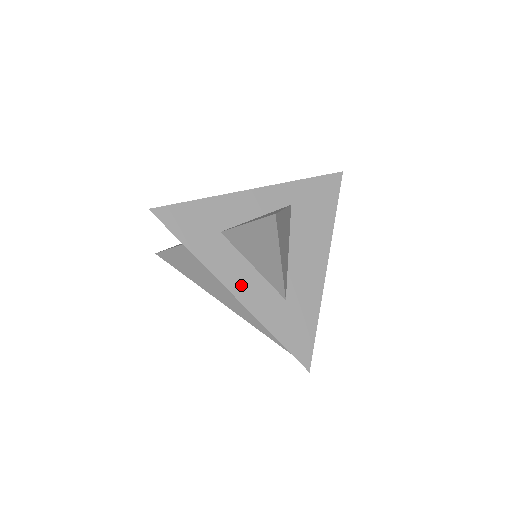
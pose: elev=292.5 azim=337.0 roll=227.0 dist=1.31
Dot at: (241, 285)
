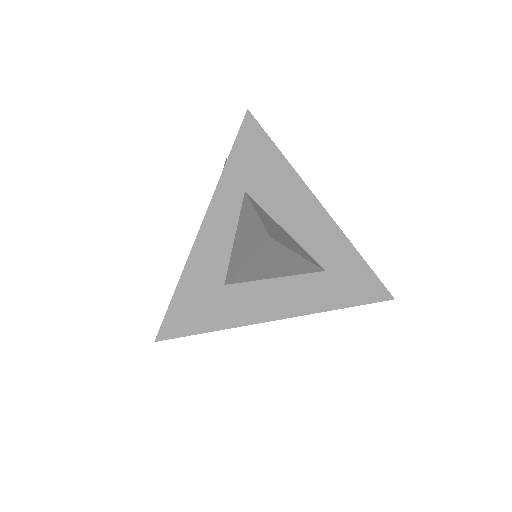
Dot at: (285, 303)
